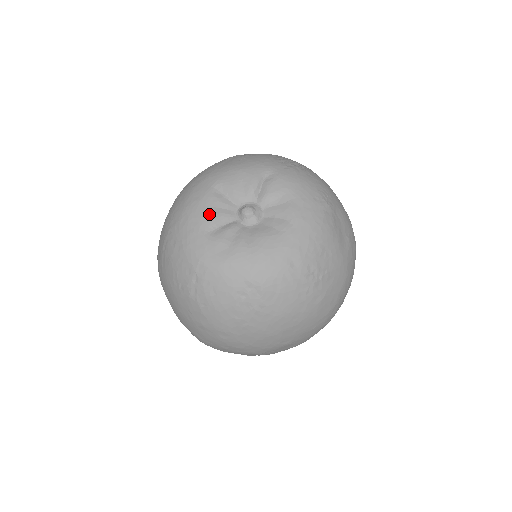
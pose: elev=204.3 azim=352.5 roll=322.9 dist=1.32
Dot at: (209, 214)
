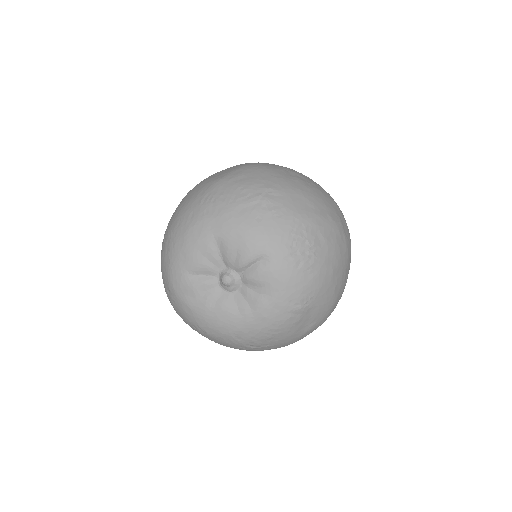
Dot at: (197, 260)
